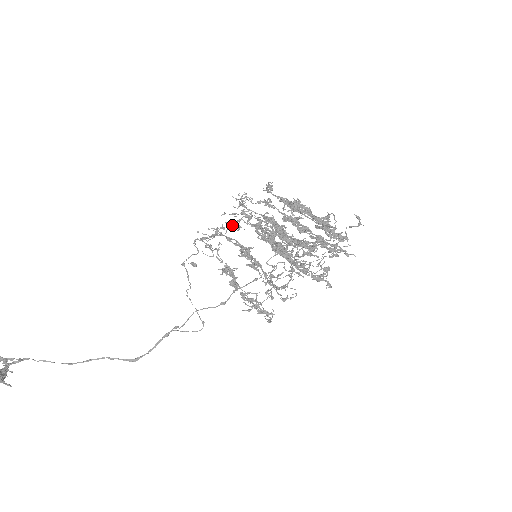
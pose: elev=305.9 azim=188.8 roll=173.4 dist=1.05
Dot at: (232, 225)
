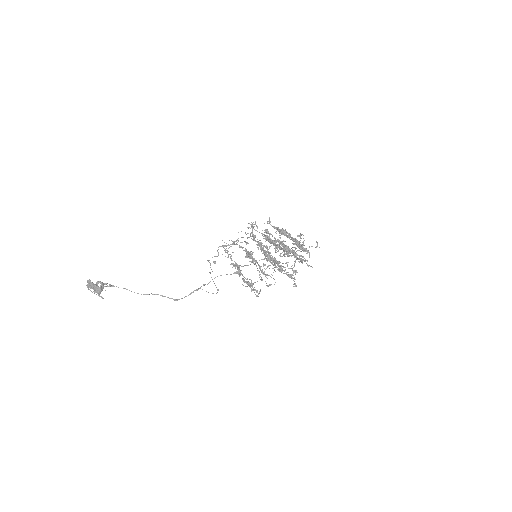
Dot at: occluded
